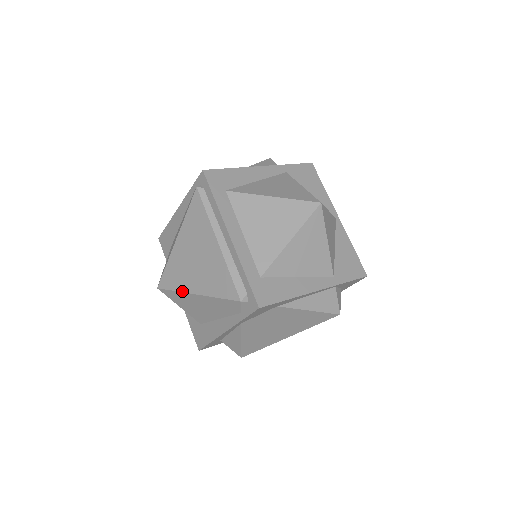
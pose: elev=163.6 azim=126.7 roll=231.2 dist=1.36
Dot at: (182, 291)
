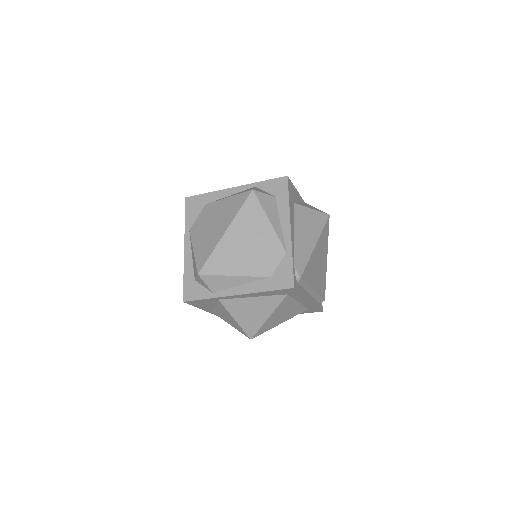
Dot at: occluded
